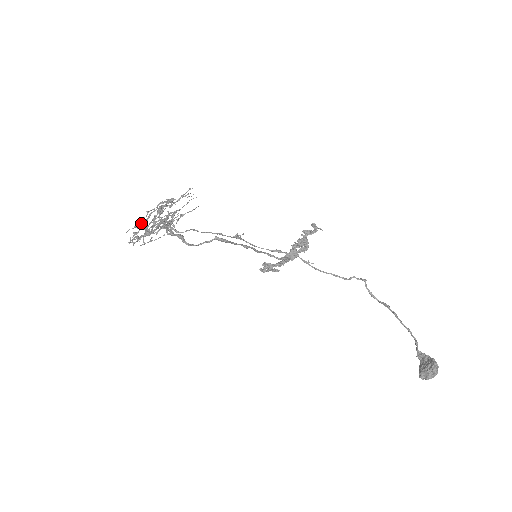
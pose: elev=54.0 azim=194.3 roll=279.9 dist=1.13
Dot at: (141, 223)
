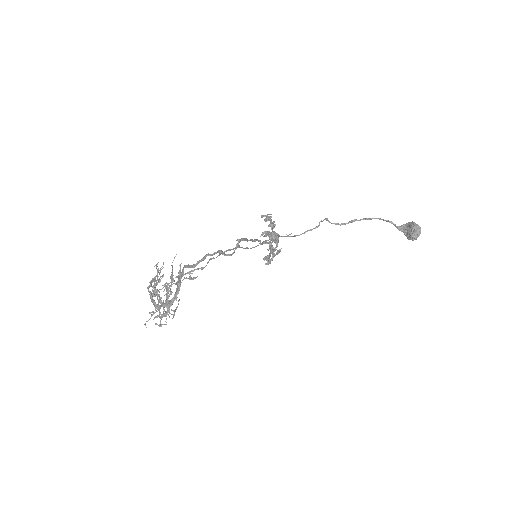
Dot at: (154, 306)
